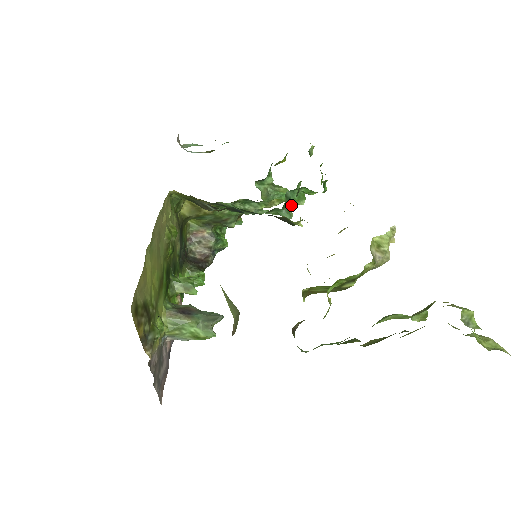
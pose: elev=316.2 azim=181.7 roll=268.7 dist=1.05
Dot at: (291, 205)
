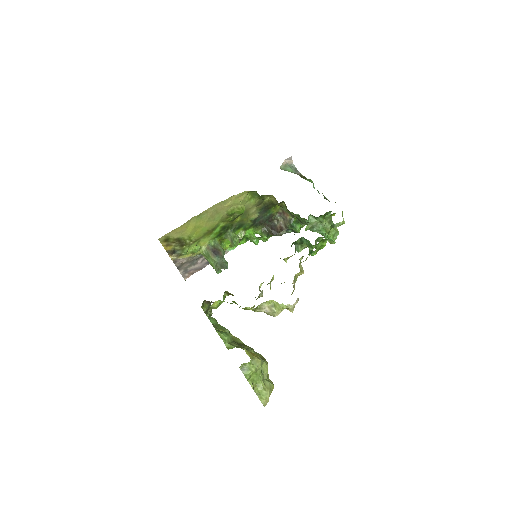
Dot at: (303, 245)
